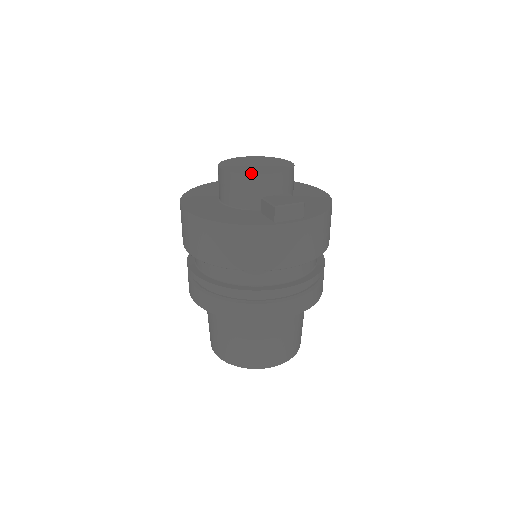
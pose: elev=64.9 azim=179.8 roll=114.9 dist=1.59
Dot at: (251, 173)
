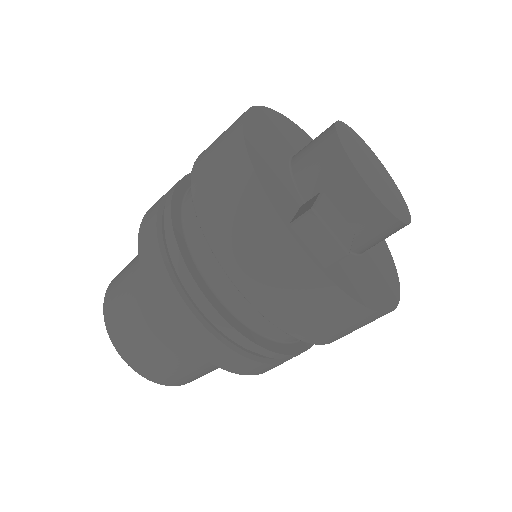
Dot at: (351, 157)
